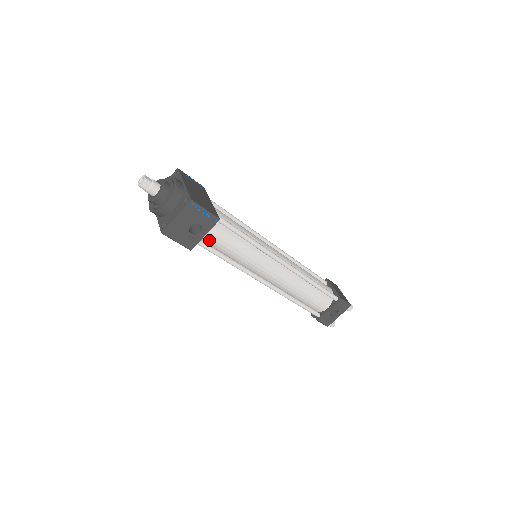
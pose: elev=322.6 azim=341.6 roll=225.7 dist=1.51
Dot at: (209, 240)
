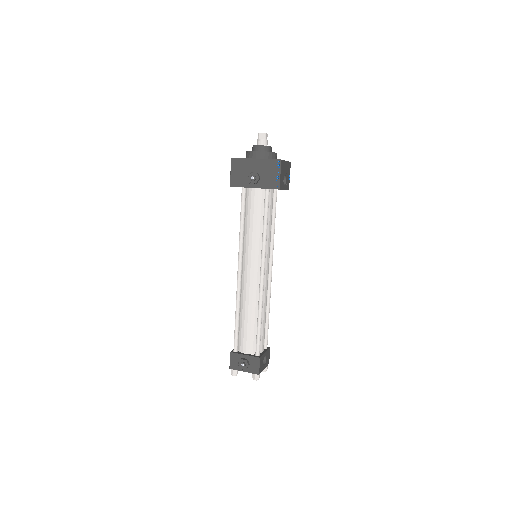
Dot at: occluded
